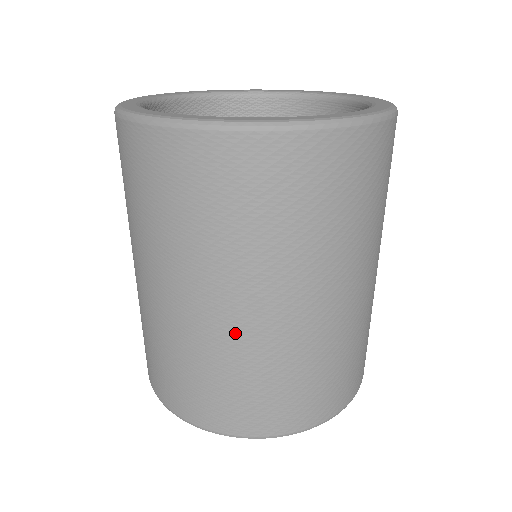
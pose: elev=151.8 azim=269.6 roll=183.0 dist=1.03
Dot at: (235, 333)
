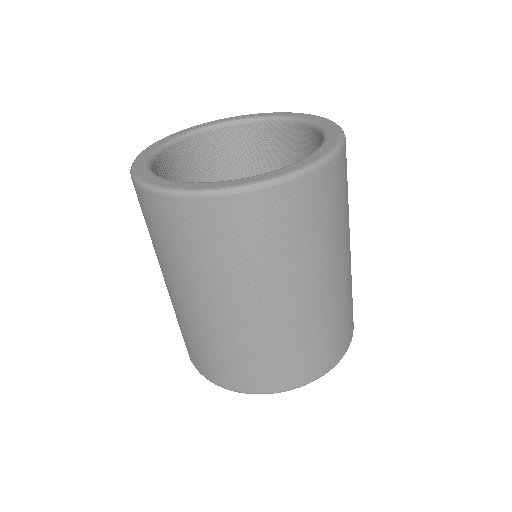
Dot at: (323, 302)
